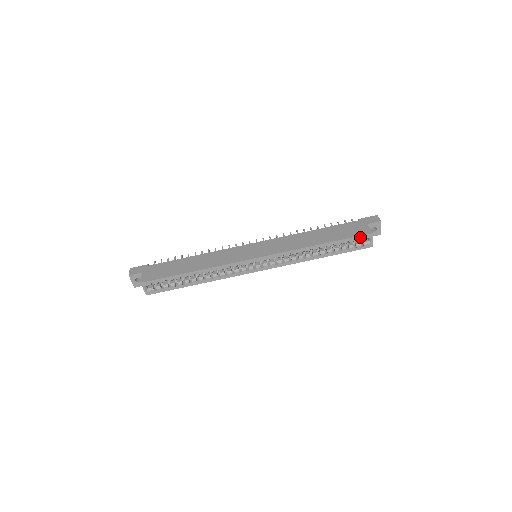
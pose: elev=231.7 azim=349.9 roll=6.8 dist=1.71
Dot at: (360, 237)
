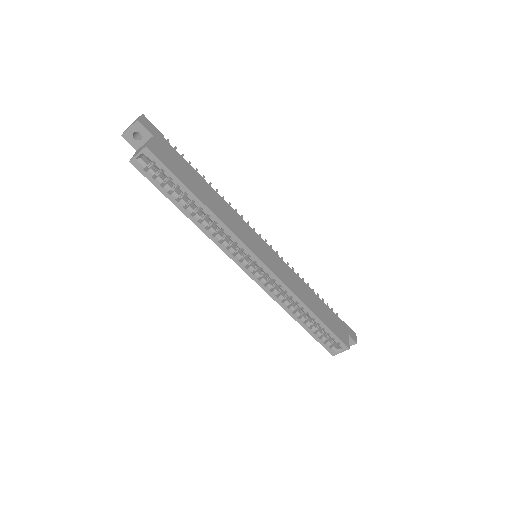
Dot at: (340, 341)
